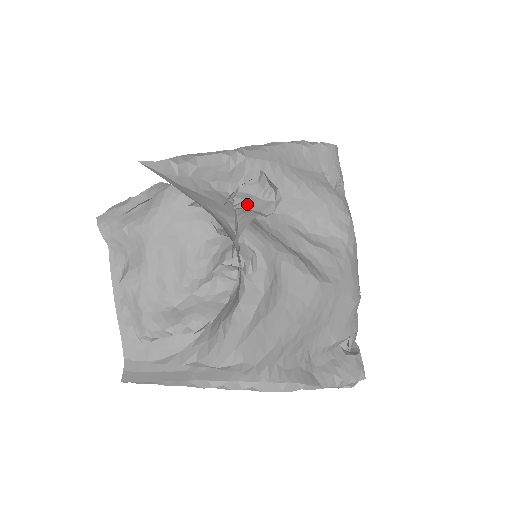
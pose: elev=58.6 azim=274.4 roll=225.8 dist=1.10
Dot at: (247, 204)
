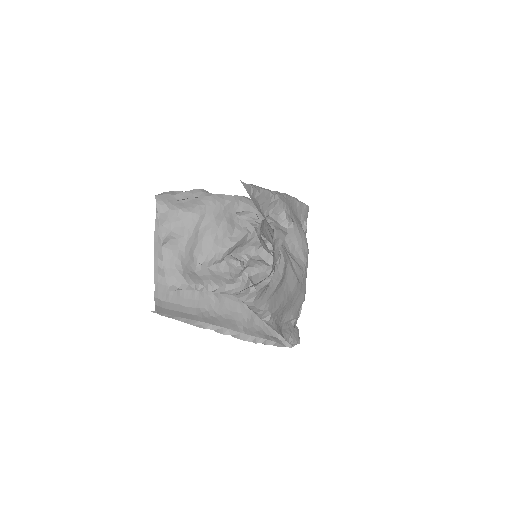
Dot at: (275, 225)
